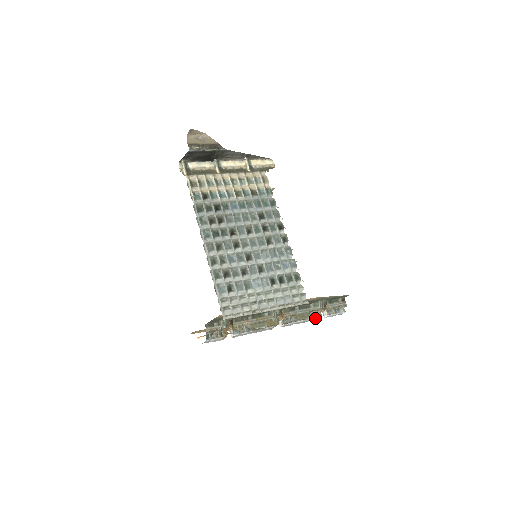
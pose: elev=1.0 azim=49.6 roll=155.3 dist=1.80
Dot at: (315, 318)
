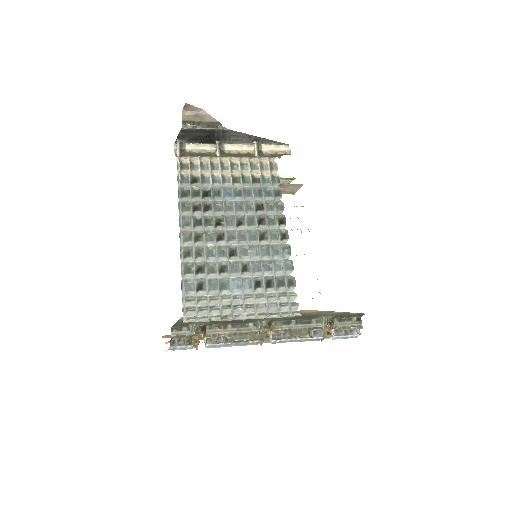
Dot at: (317, 338)
